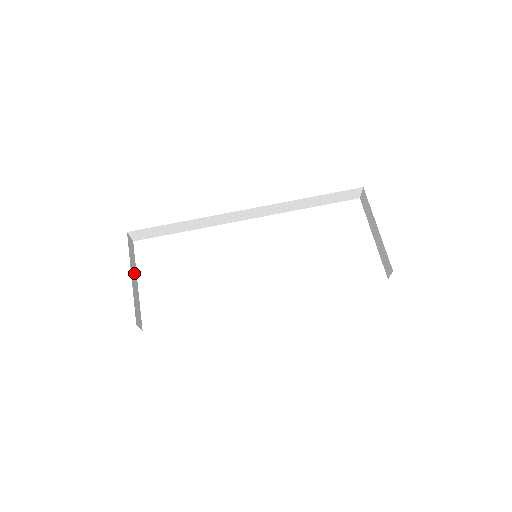
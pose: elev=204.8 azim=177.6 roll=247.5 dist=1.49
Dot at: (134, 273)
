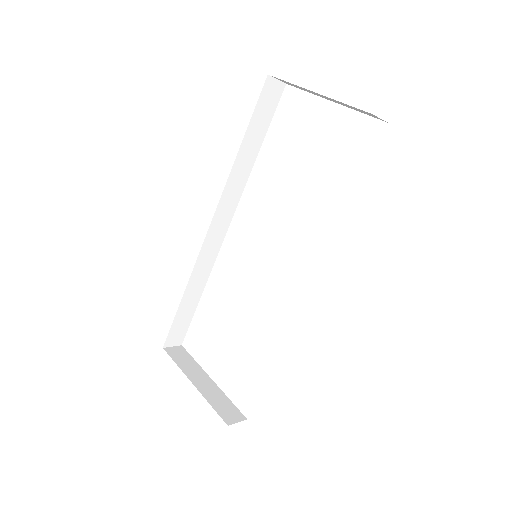
Dot at: (198, 375)
